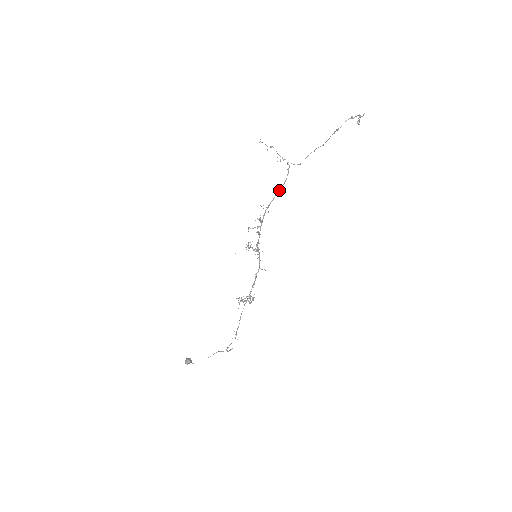
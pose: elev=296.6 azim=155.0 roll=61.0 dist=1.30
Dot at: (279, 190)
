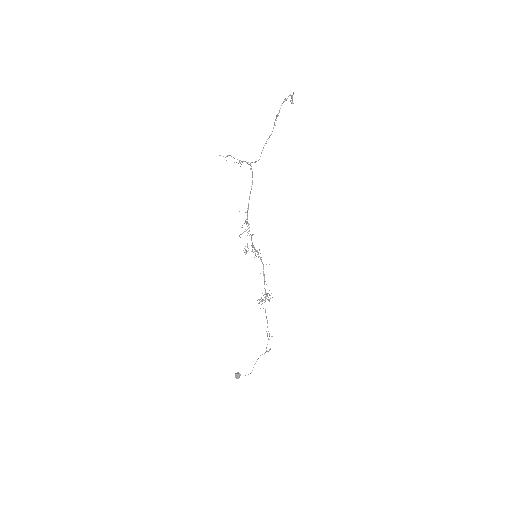
Dot at: occluded
